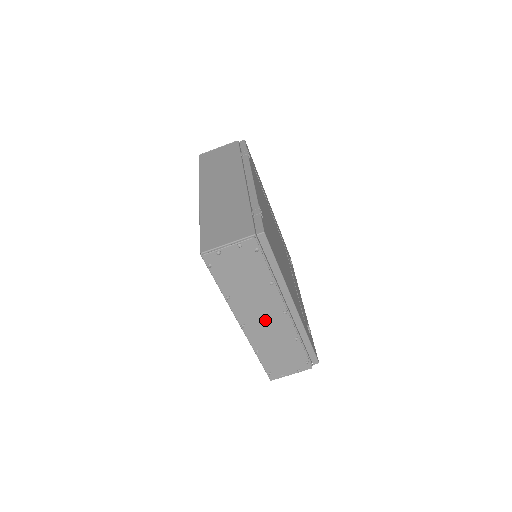
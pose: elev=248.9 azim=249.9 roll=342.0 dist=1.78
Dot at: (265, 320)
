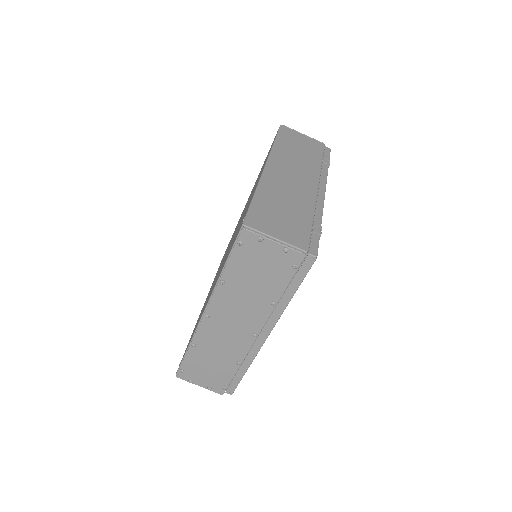
Dot at: (231, 327)
